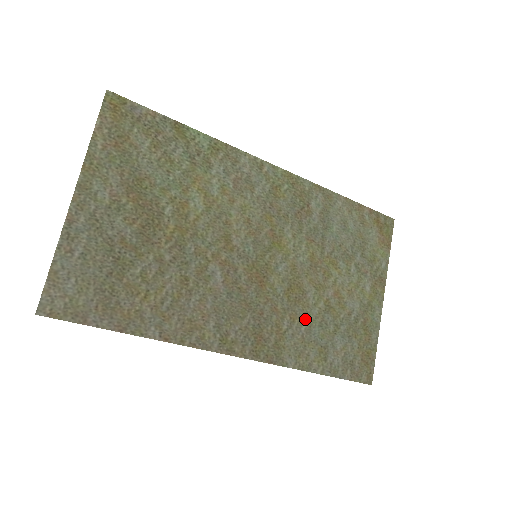
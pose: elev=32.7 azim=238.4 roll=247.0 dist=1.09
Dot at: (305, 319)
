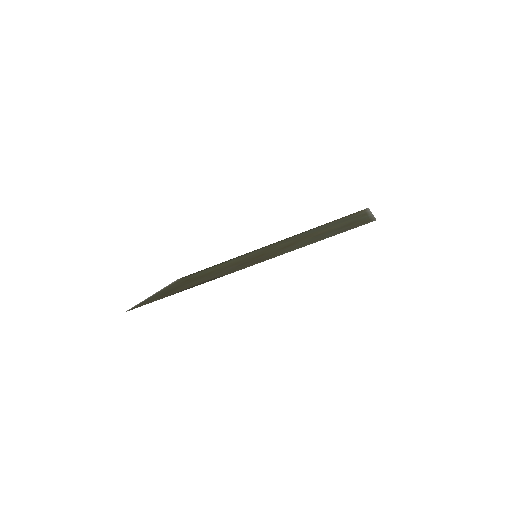
Dot at: (298, 244)
